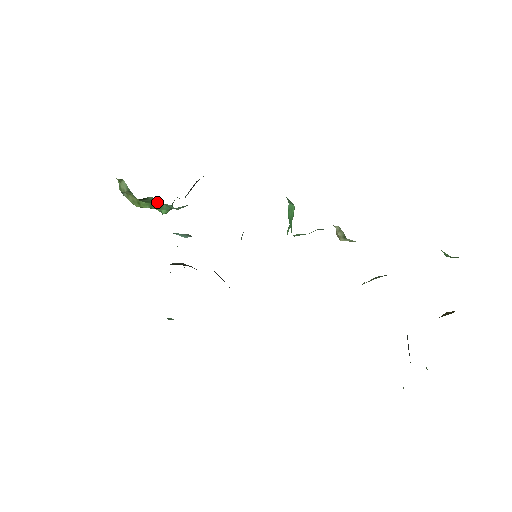
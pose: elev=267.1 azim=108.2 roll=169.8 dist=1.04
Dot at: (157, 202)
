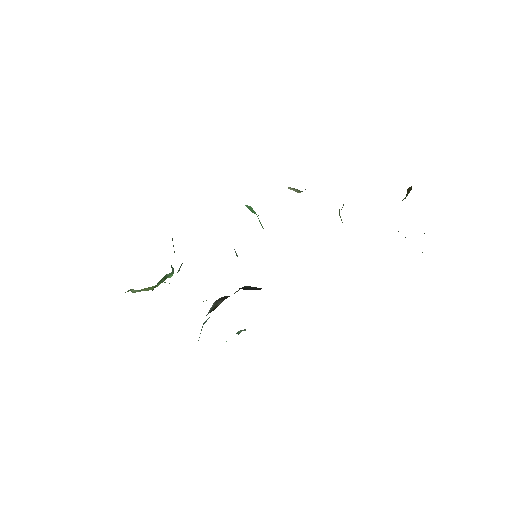
Dot at: (164, 282)
